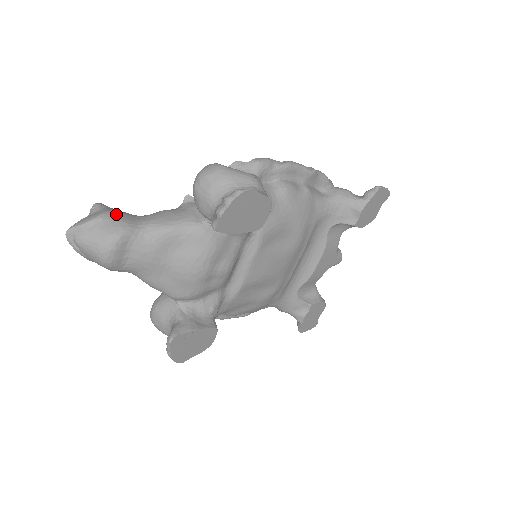
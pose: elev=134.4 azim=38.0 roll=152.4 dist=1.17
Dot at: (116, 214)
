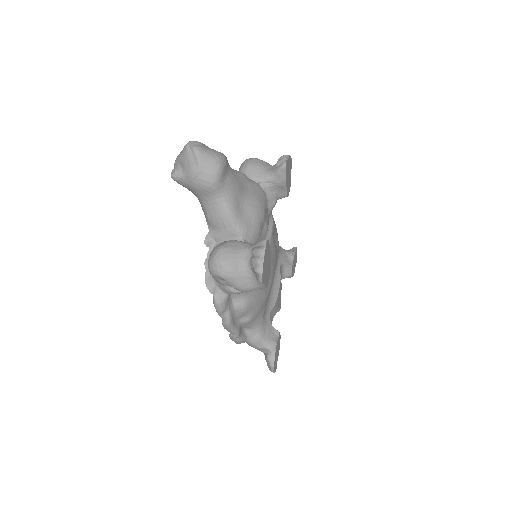
Dot at: occluded
